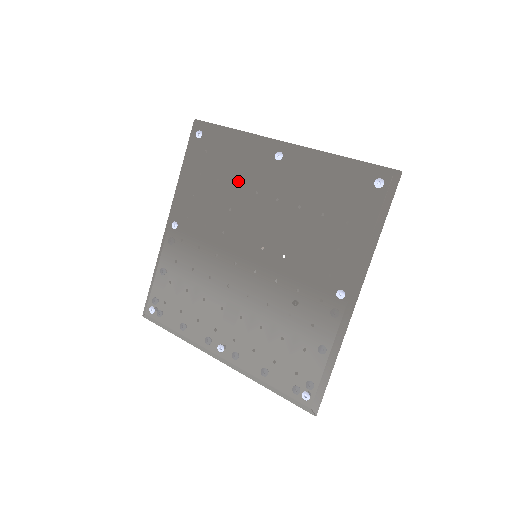
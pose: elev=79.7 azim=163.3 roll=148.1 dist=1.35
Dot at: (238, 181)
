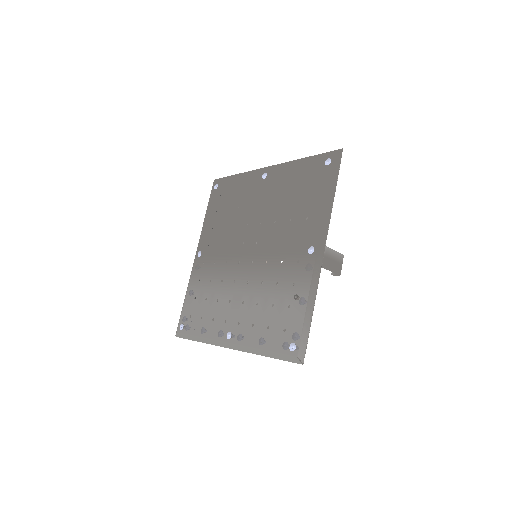
Dot at: (240, 204)
